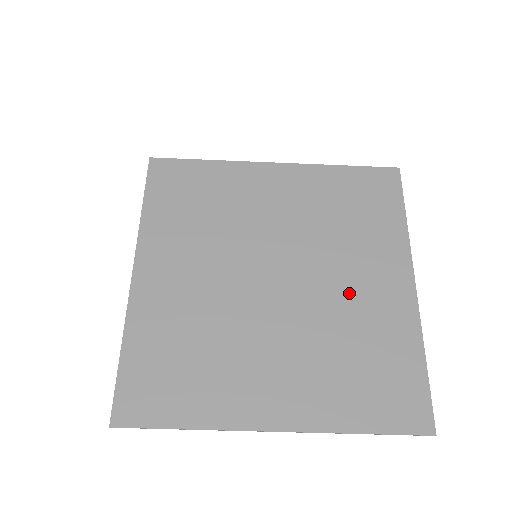
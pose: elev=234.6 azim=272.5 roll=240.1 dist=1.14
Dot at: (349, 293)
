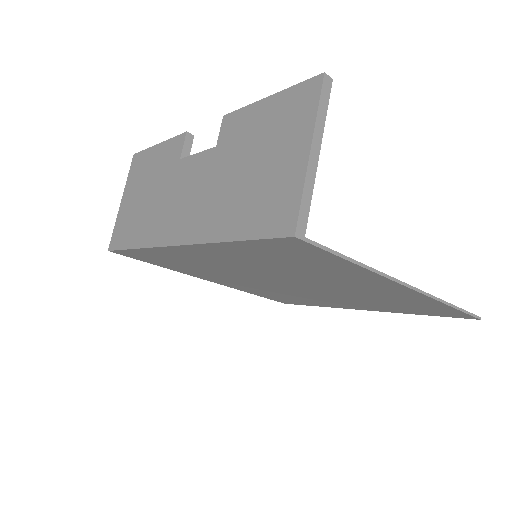
Dot at: (351, 289)
